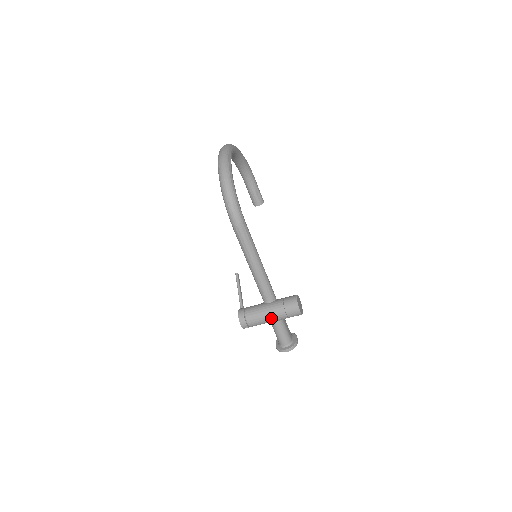
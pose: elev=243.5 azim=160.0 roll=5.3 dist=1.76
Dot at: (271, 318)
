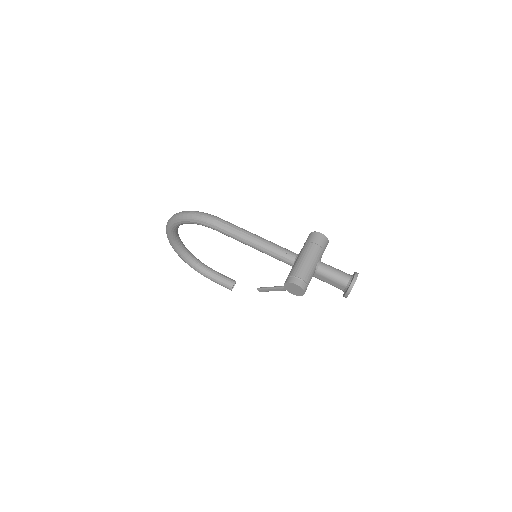
Dot at: (310, 257)
